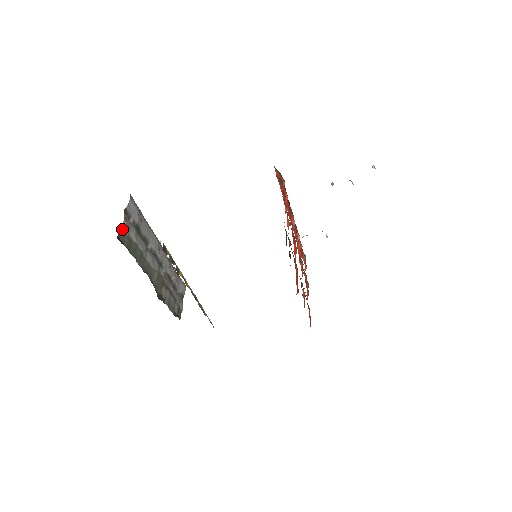
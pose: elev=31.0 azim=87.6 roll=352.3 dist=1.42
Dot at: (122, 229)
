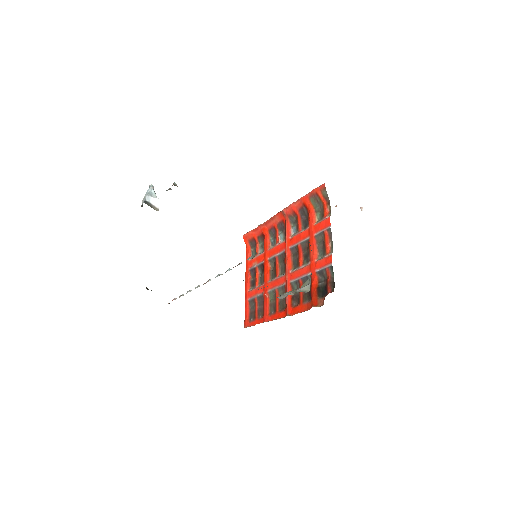
Dot at: occluded
